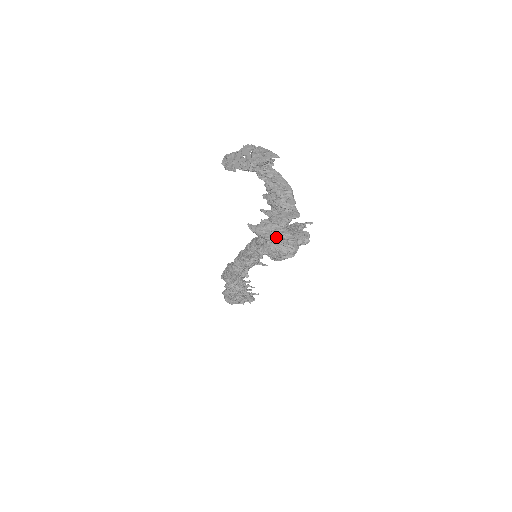
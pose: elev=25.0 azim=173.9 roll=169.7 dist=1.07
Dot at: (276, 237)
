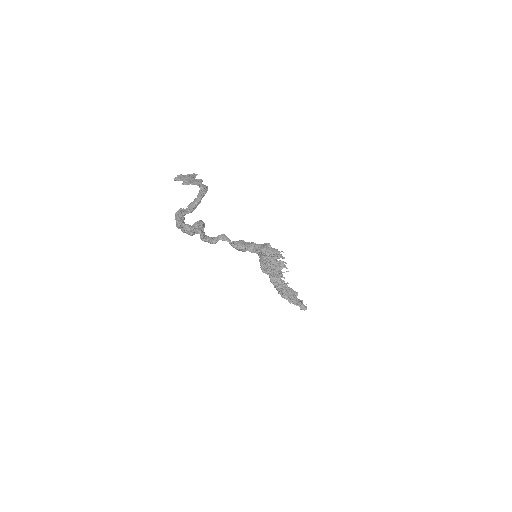
Dot at: (176, 217)
